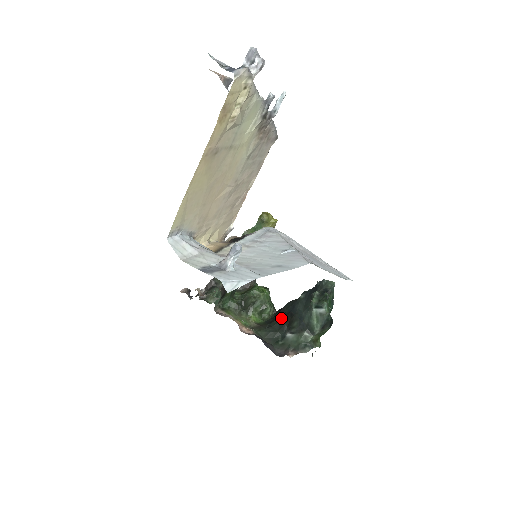
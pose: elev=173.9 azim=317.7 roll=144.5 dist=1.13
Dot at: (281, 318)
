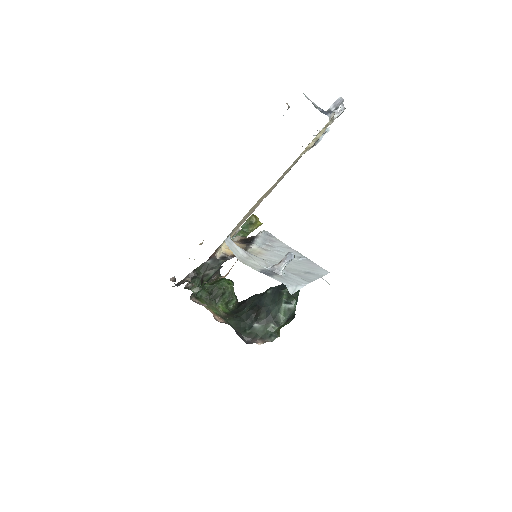
Dot at: (248, 309)
